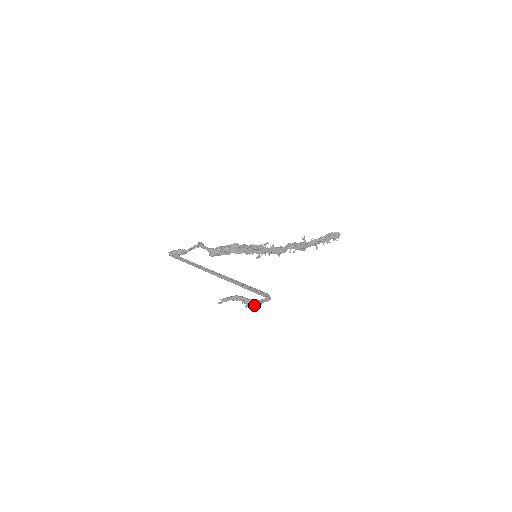
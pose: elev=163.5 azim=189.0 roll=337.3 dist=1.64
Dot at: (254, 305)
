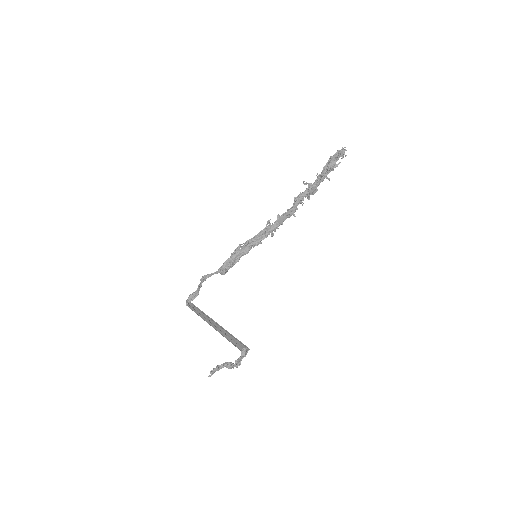
Dot at: (236, 366)
